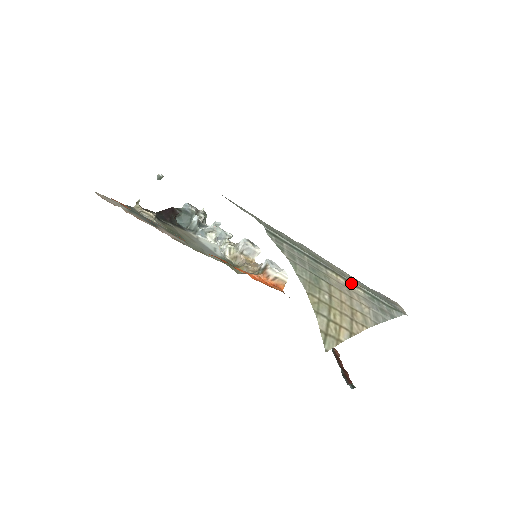
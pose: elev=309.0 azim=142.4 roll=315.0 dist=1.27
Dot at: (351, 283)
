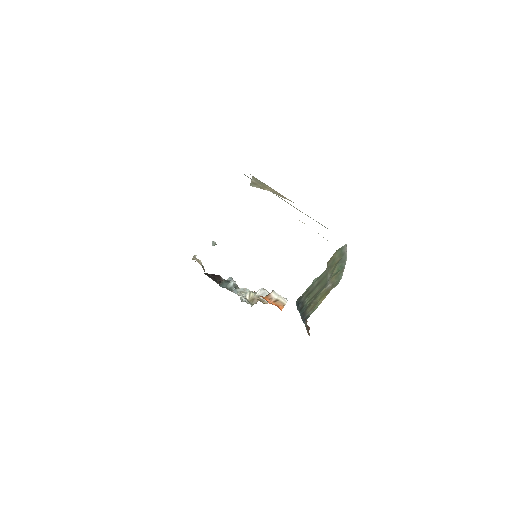
Dot at: occluded
